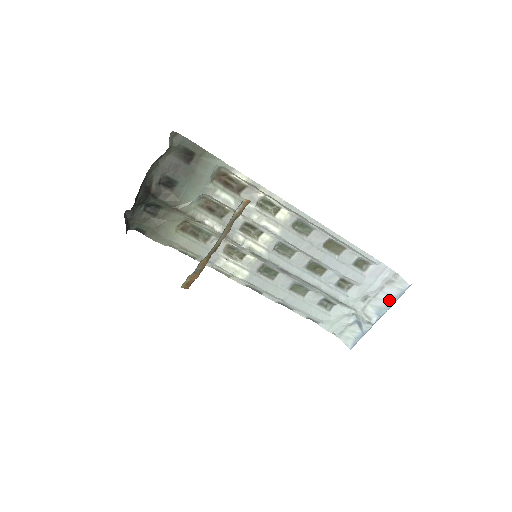
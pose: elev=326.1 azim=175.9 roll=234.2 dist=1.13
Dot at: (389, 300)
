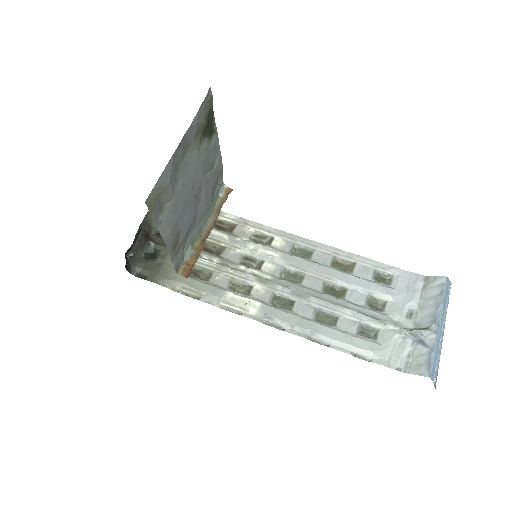
Dot at: (436, 301)
